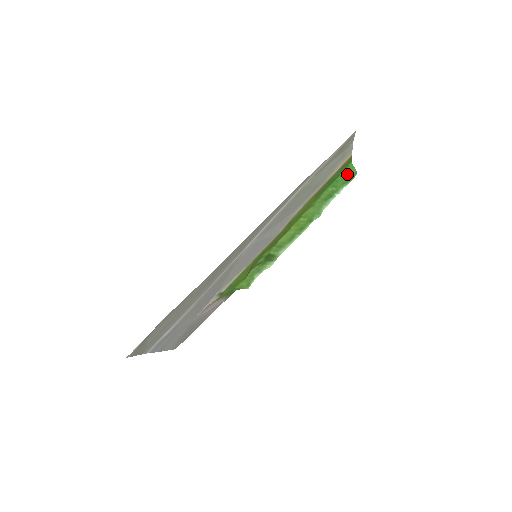
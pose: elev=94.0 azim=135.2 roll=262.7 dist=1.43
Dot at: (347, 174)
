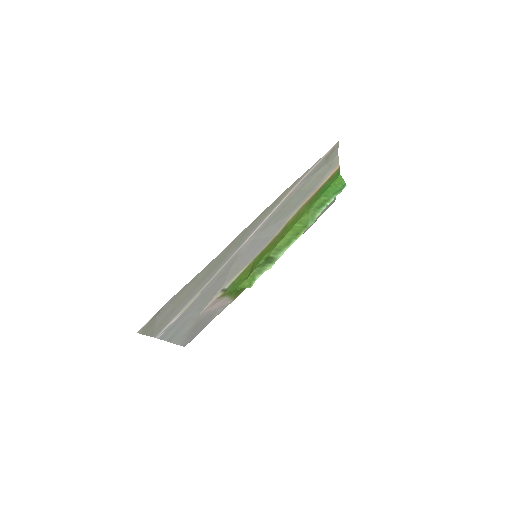
Dot at: (337, 185)
